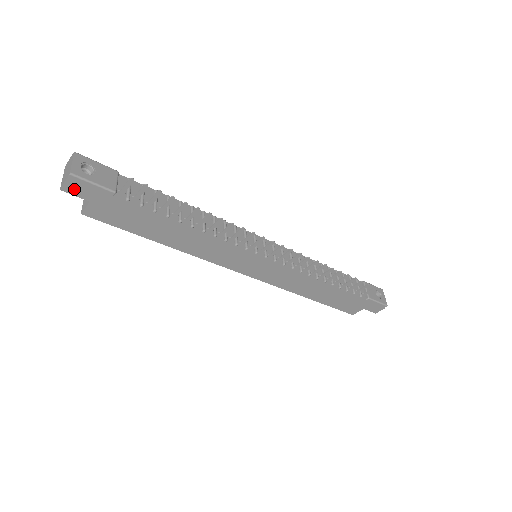
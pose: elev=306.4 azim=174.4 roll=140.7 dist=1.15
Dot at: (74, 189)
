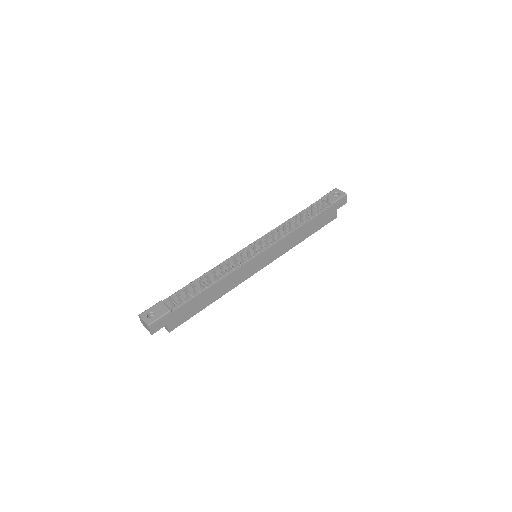
Dot at: (156, 328)
